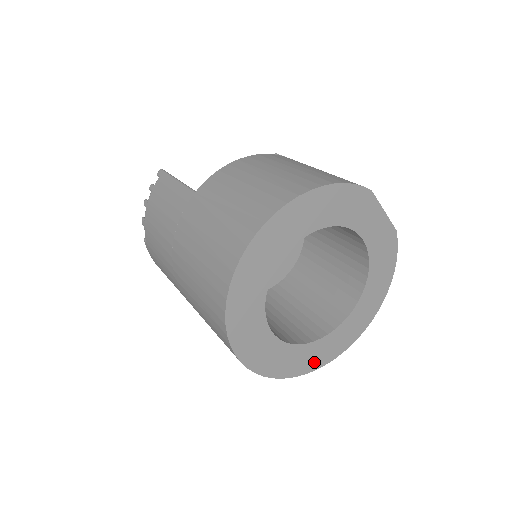
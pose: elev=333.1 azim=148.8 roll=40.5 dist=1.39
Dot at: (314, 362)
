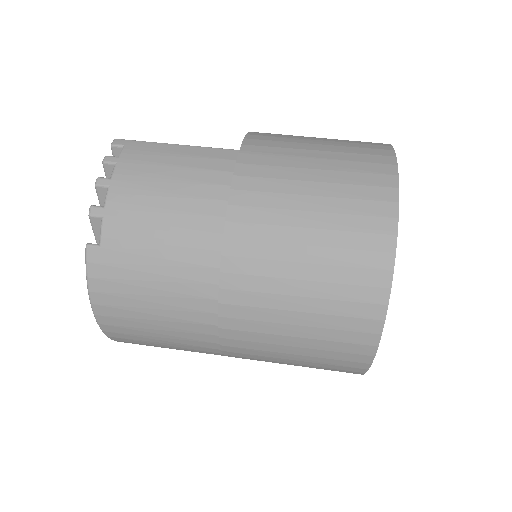
Dot at: occluded
